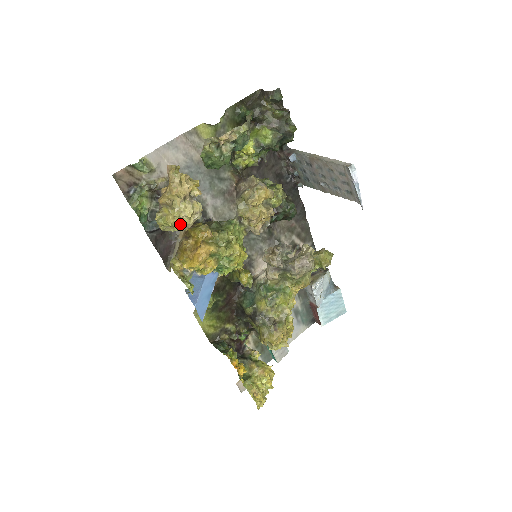
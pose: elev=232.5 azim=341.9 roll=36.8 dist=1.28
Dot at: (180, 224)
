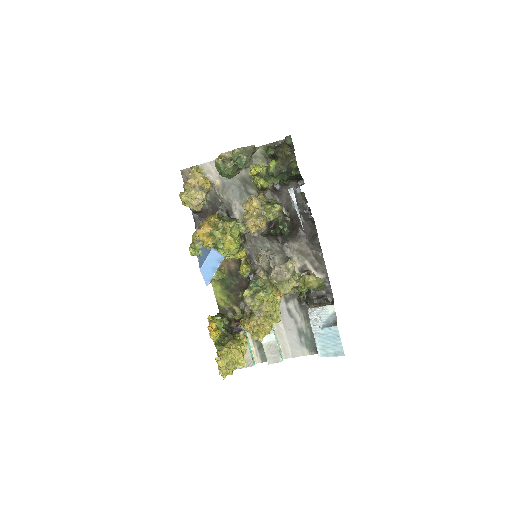
Dot at: (189, 202)
